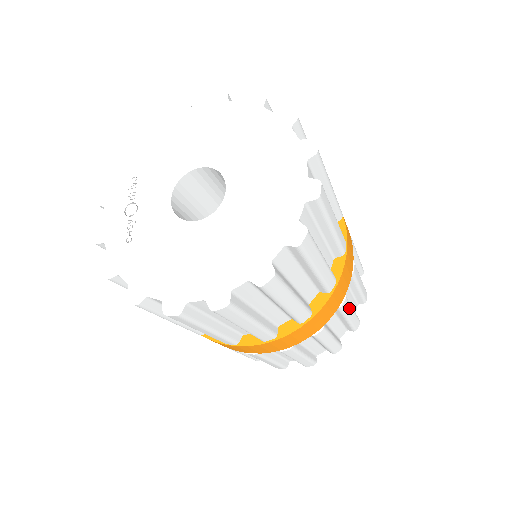
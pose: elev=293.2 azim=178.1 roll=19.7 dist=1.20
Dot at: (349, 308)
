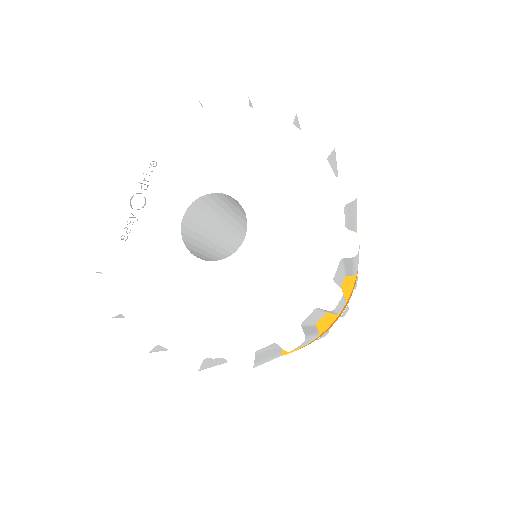
Dot at: (322, 336)
